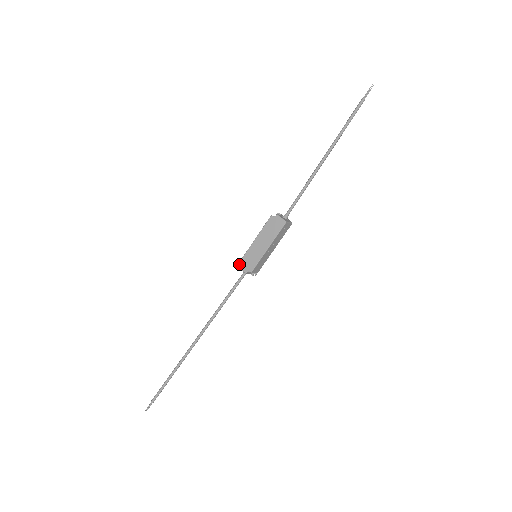
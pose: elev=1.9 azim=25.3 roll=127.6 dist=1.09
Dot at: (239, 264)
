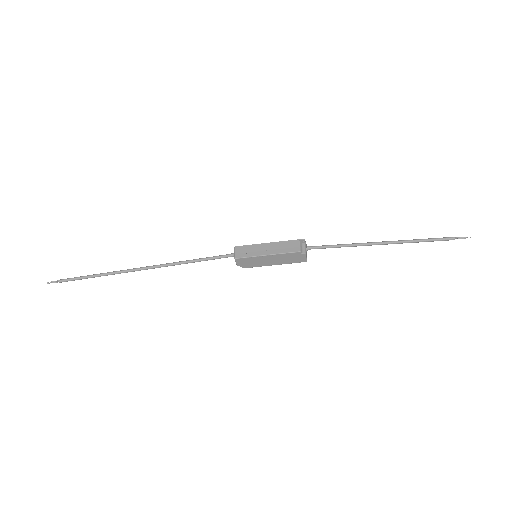
Dot at: (238, 259)
